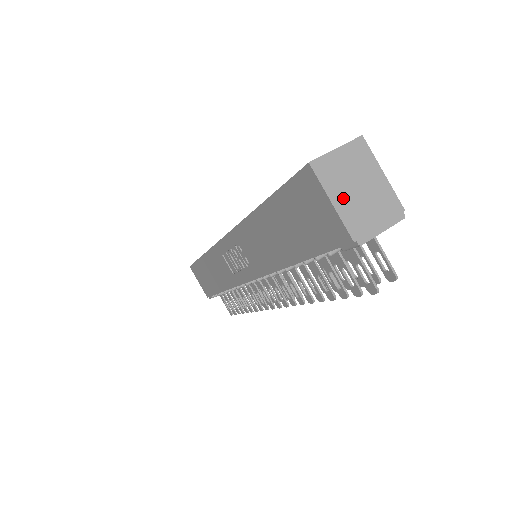
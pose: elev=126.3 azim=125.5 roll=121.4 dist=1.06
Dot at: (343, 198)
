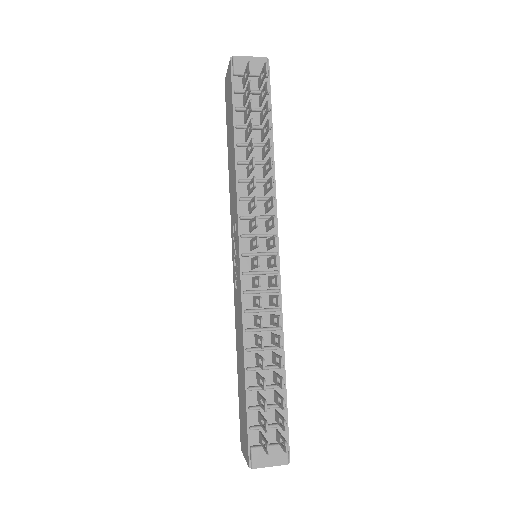
Dot at: occluded
